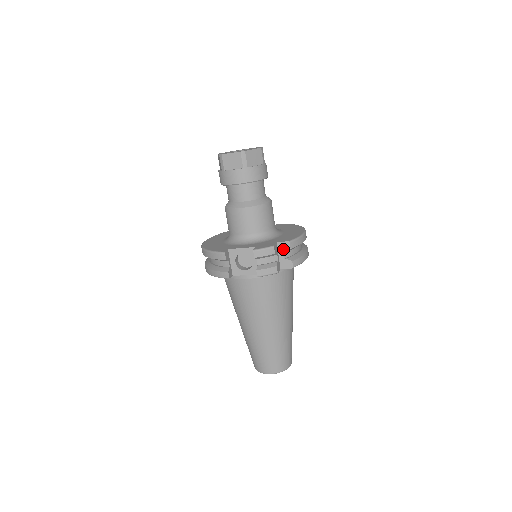
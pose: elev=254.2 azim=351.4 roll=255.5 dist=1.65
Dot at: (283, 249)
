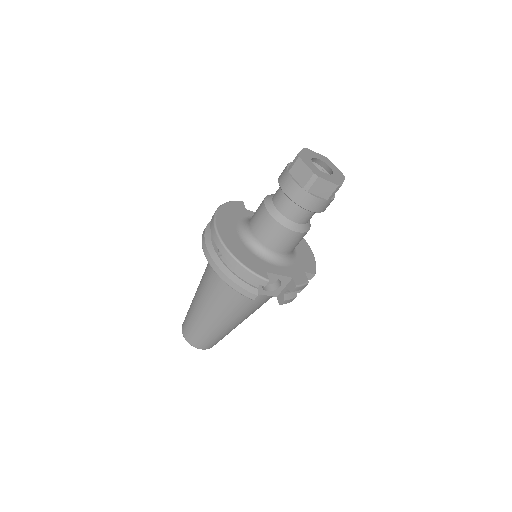
Dot at: occluded
